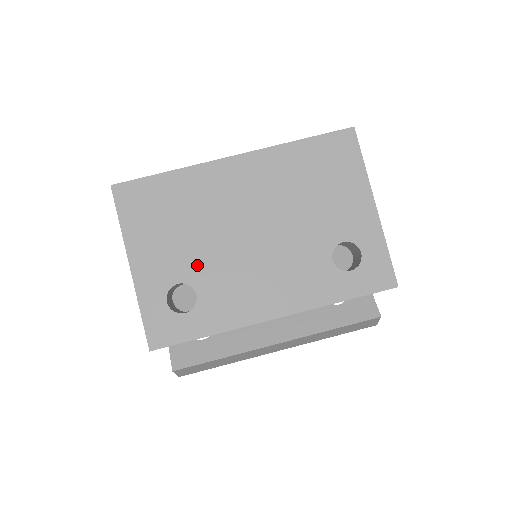
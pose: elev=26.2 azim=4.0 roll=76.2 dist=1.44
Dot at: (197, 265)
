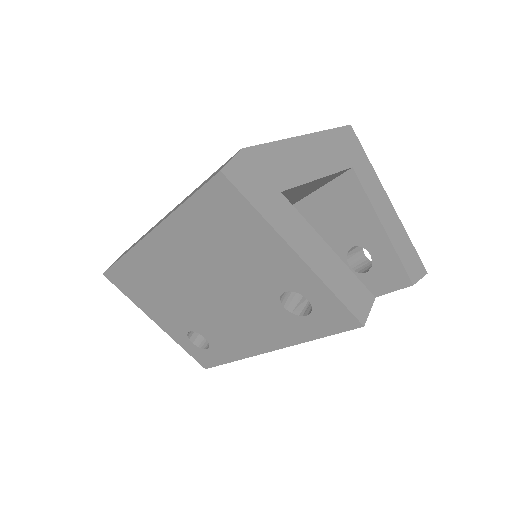
Dot at: (190, 319)
